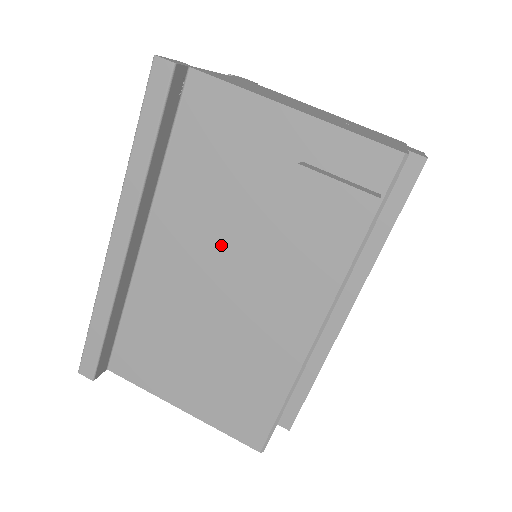
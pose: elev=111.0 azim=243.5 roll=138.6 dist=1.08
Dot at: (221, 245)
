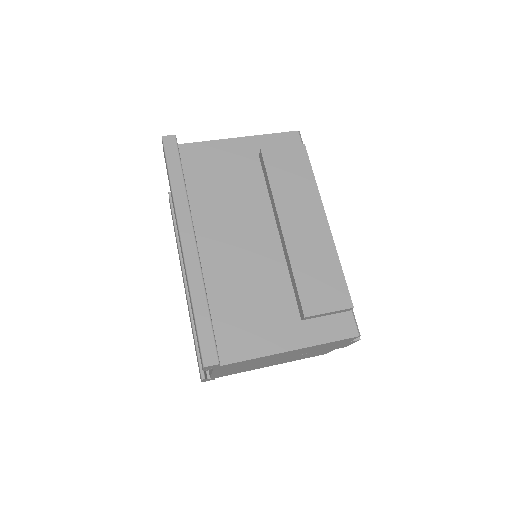
Dot at: (246, 218)
